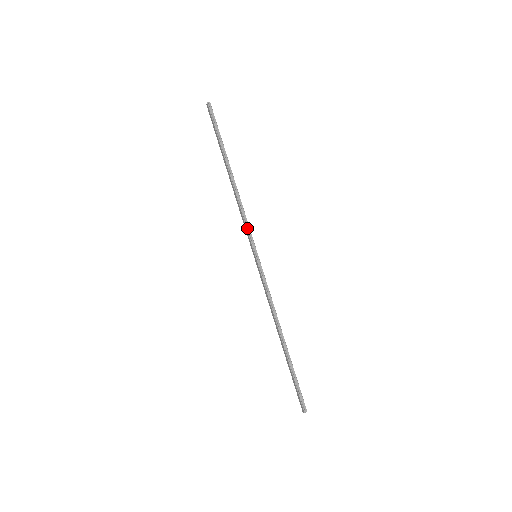
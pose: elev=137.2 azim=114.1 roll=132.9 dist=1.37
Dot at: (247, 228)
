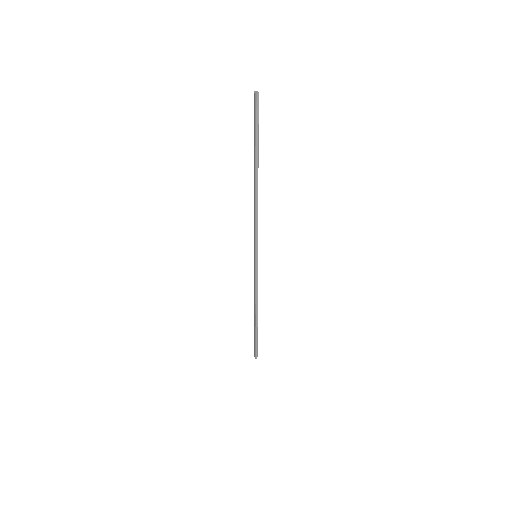
Dot at: (255, 233)
